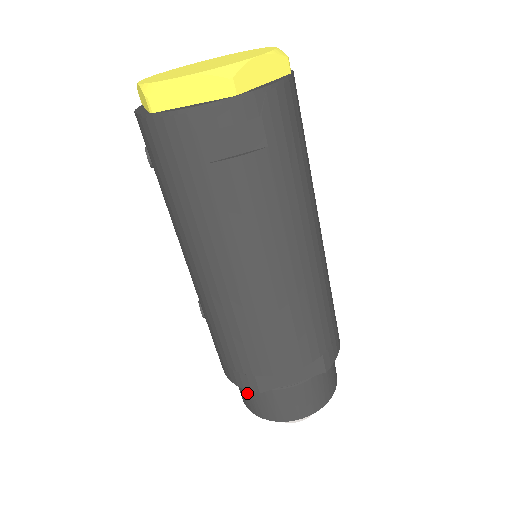
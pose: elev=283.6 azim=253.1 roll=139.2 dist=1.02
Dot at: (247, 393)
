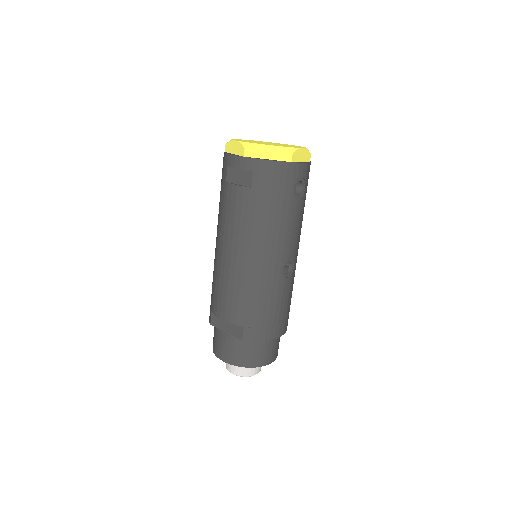
Dot at: occluded
